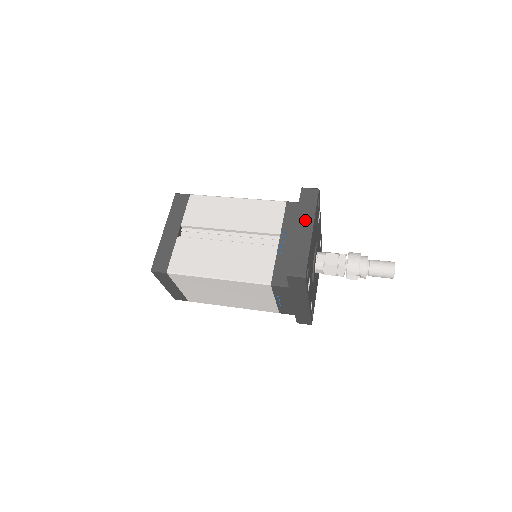
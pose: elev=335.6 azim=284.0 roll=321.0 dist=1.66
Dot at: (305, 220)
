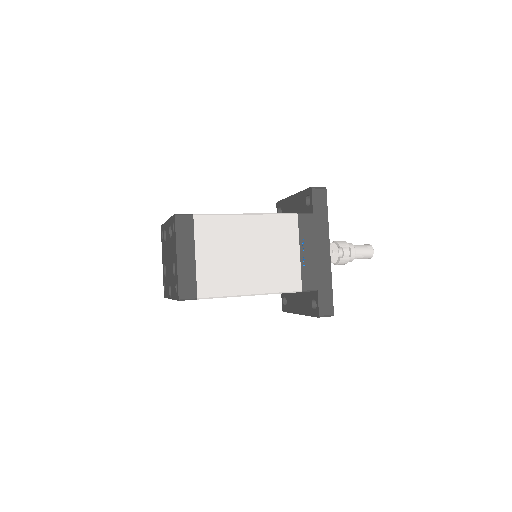
Dot at: occluded
